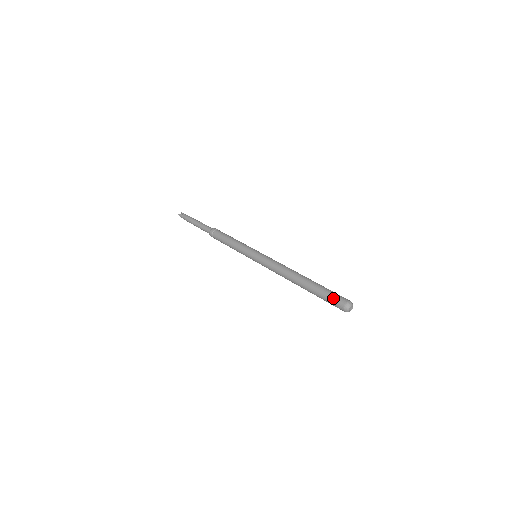
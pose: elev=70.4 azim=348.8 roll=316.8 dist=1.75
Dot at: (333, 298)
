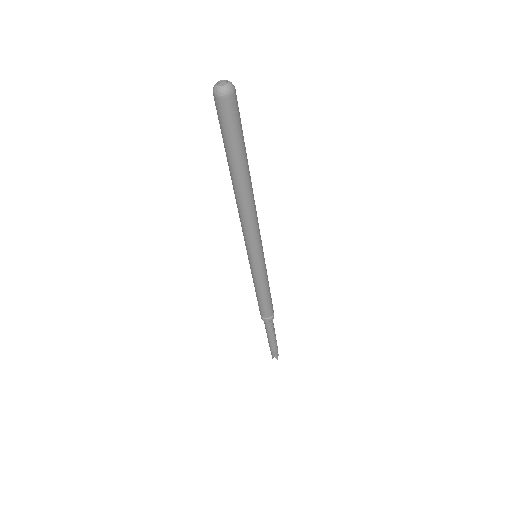
Dot at: occluded
